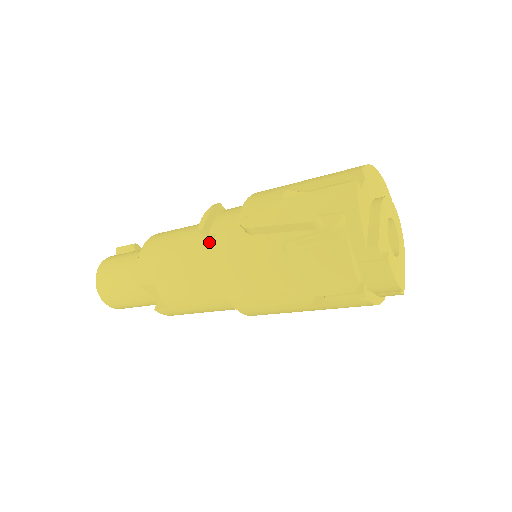
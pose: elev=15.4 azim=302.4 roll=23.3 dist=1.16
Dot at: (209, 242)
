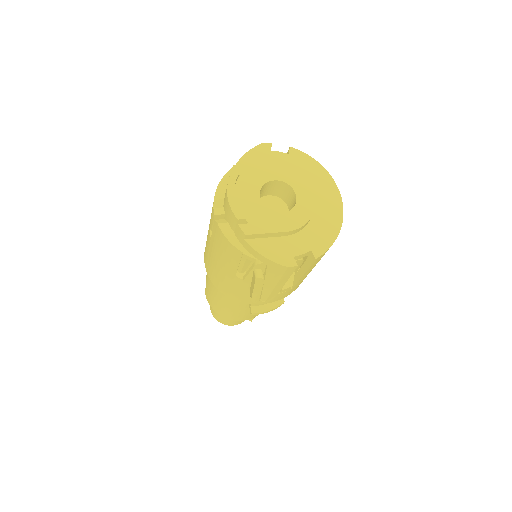
Dot at: occluded
